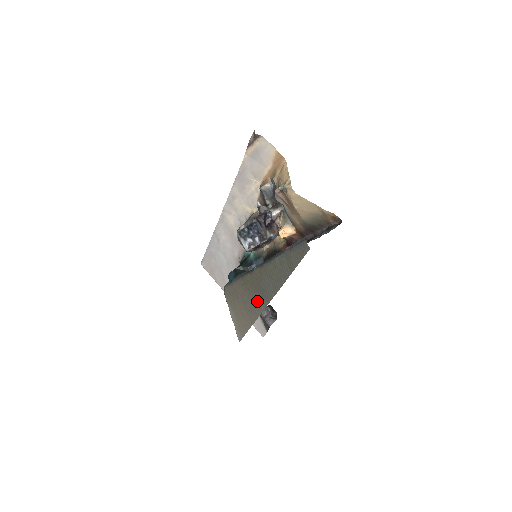
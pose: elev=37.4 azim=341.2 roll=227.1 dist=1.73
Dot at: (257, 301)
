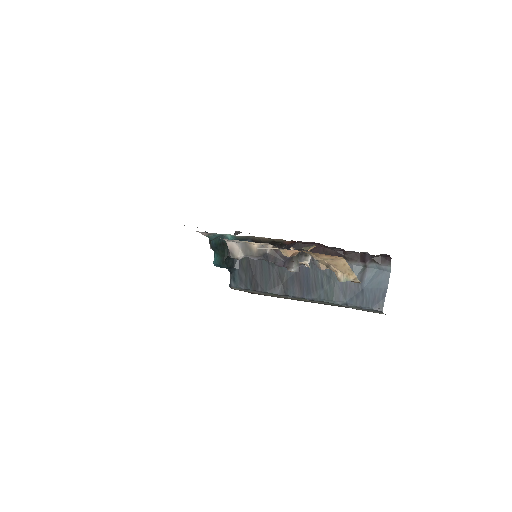
Dot at: occluded
